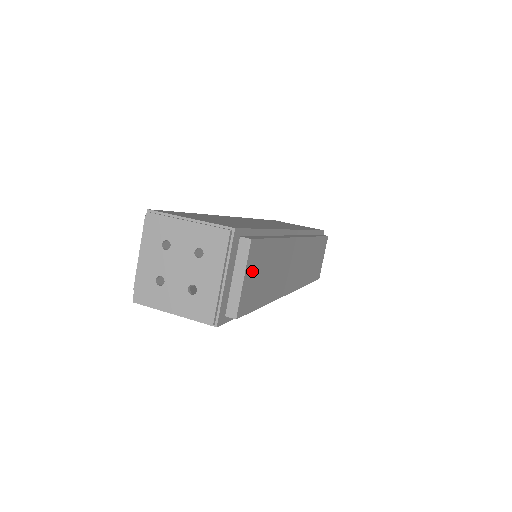
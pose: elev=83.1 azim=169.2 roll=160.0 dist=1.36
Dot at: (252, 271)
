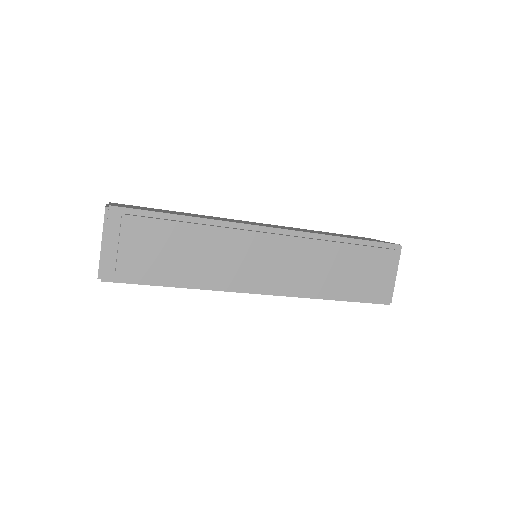
Dot at: (136, 243)
